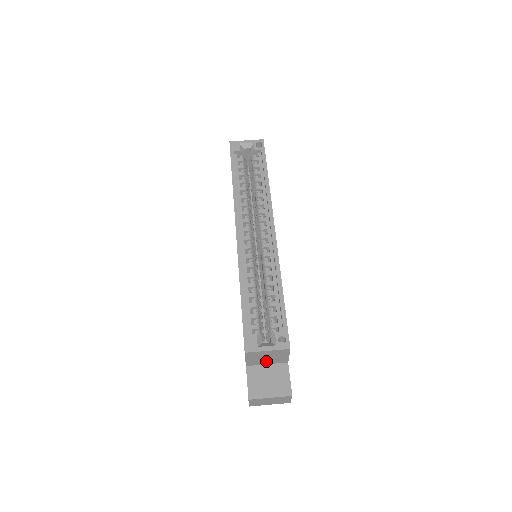
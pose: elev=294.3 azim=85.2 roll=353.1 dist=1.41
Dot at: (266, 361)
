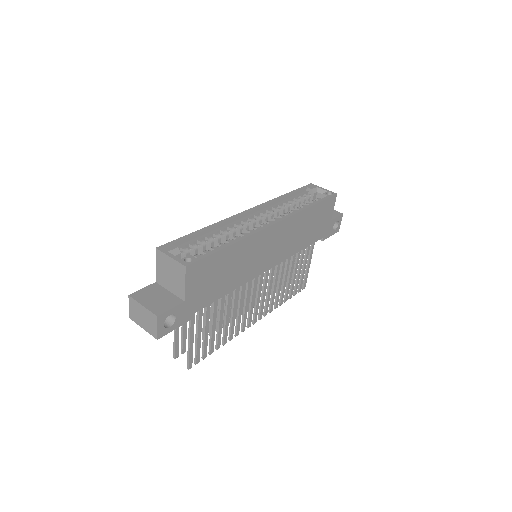
Dot at: (169, 283)
